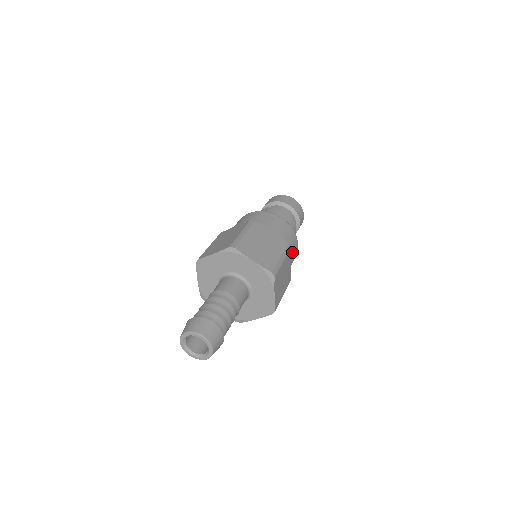
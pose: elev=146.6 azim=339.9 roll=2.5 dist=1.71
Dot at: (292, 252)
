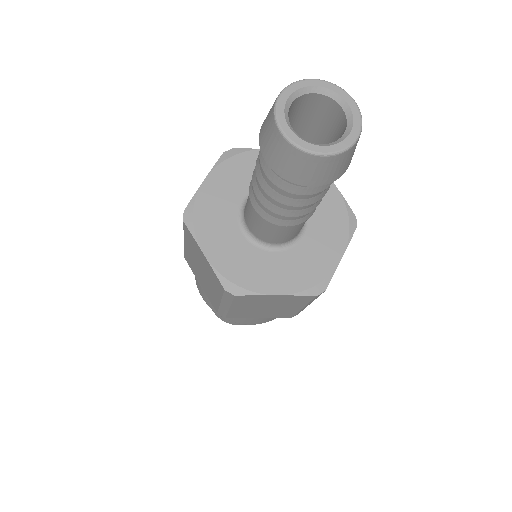
Dot at: occluded
